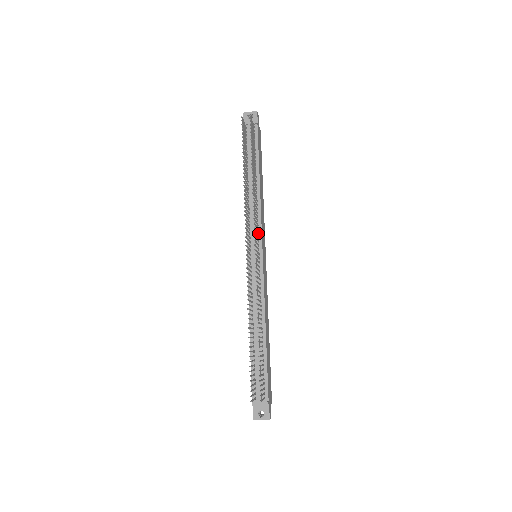
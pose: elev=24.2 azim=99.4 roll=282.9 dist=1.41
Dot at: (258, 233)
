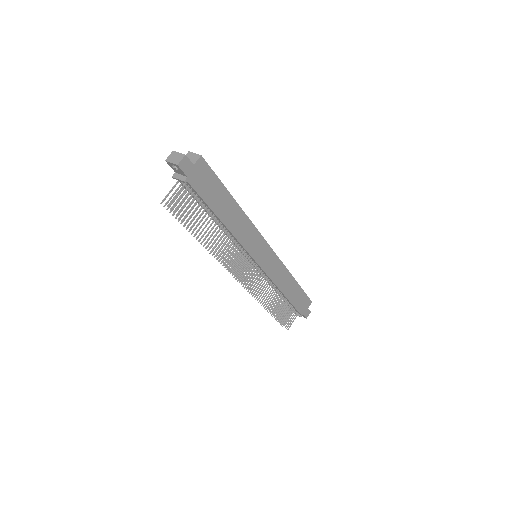
Dot at: (245, 255)
